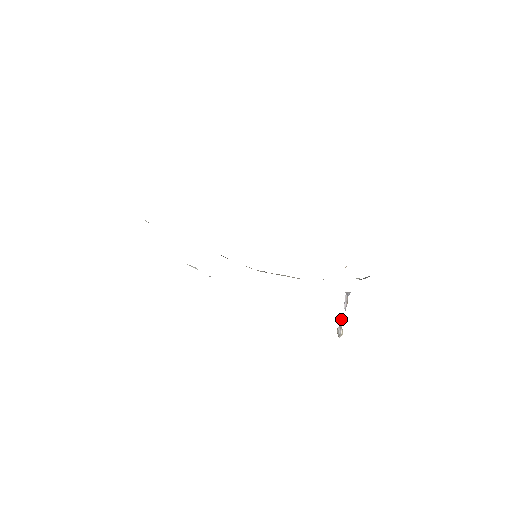
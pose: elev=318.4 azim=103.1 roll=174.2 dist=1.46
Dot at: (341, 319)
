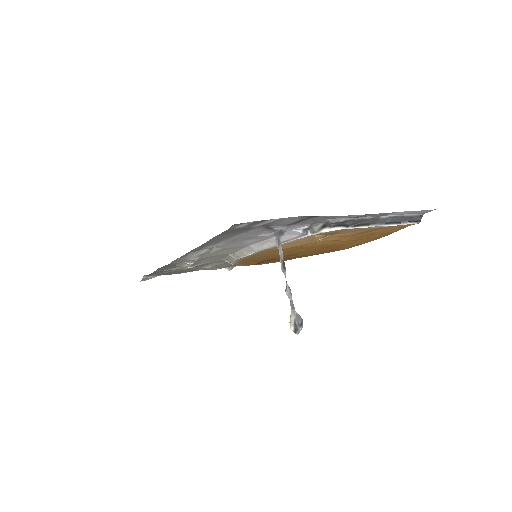
Dot at: (286, 294)
